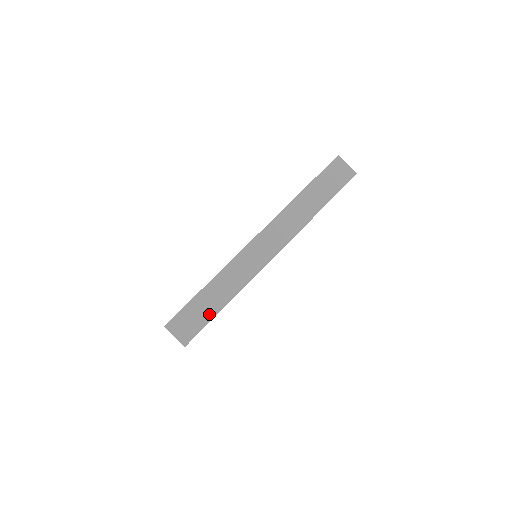
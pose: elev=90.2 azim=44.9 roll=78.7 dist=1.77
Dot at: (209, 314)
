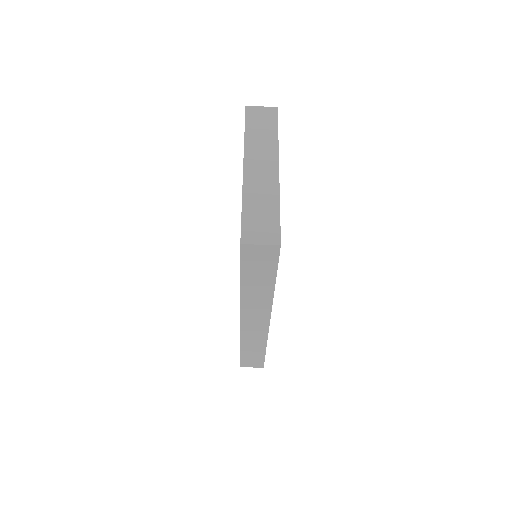
Dot at: (260, 356)
